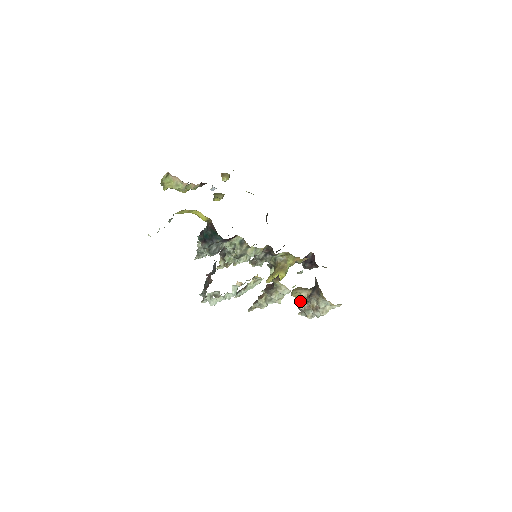
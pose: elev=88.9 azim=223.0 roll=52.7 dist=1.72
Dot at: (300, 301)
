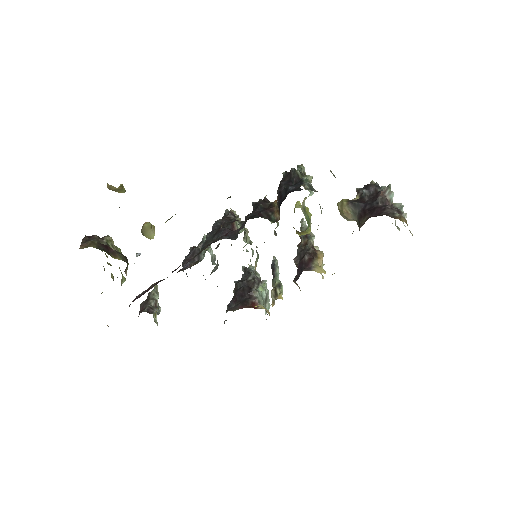
Dot at: occluded
